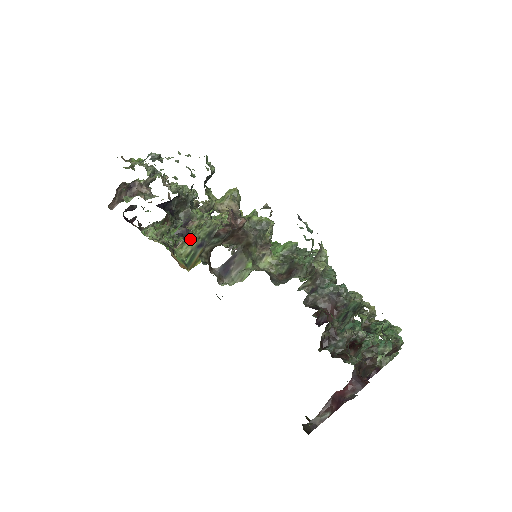
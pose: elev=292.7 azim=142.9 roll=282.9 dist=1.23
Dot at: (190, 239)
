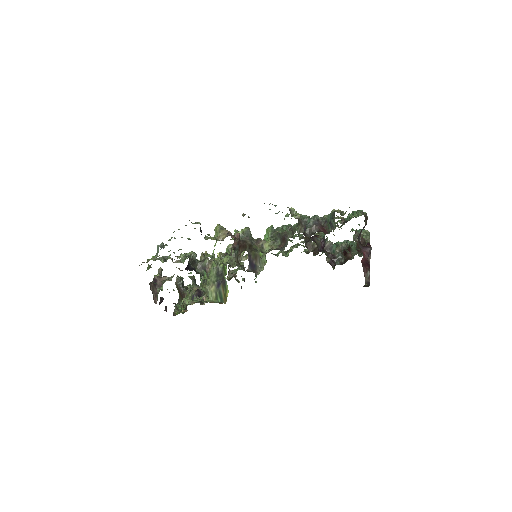
Dot at: (209, 288)
